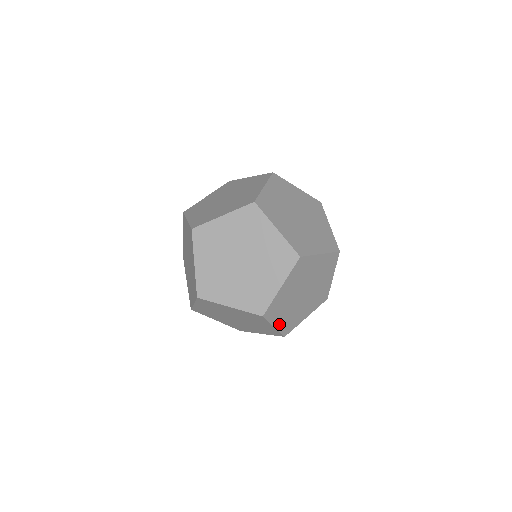
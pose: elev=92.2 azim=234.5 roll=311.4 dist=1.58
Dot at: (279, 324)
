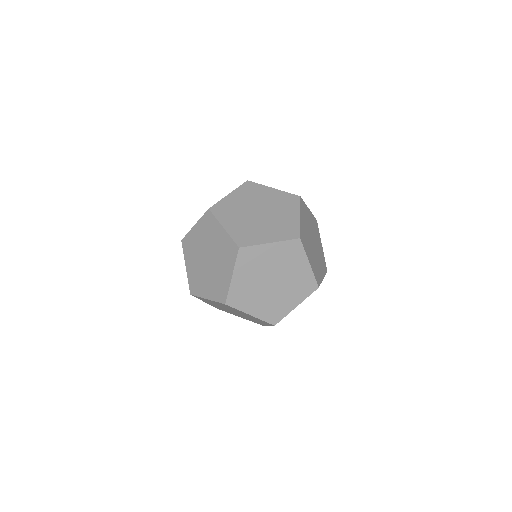
Dot at: (236, 281)
